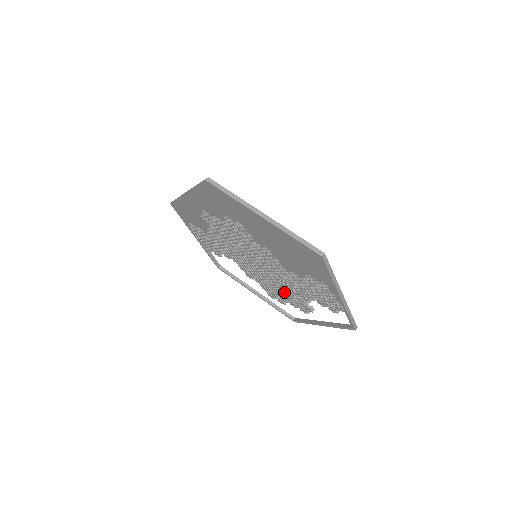
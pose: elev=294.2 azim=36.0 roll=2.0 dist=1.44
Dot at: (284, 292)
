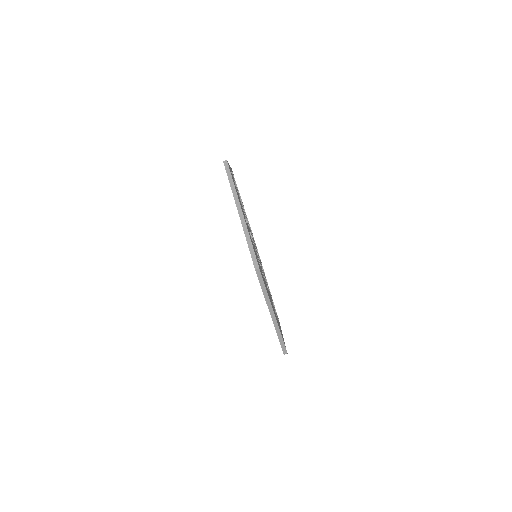
Dot at: occluded
